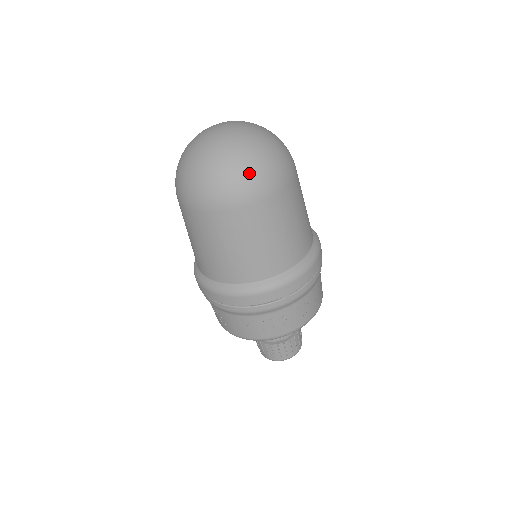
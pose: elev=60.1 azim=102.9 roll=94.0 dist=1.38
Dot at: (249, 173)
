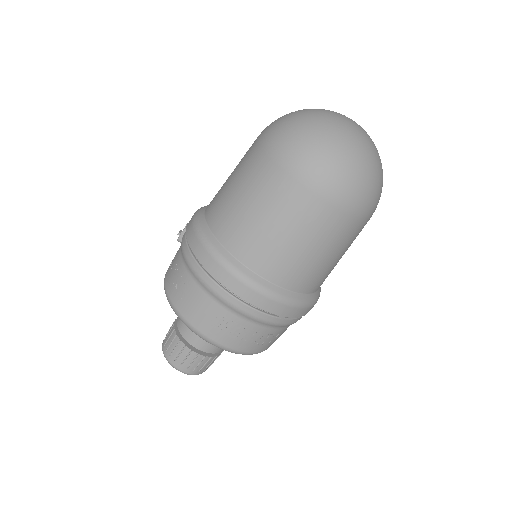
Dot at: (366, 184)
